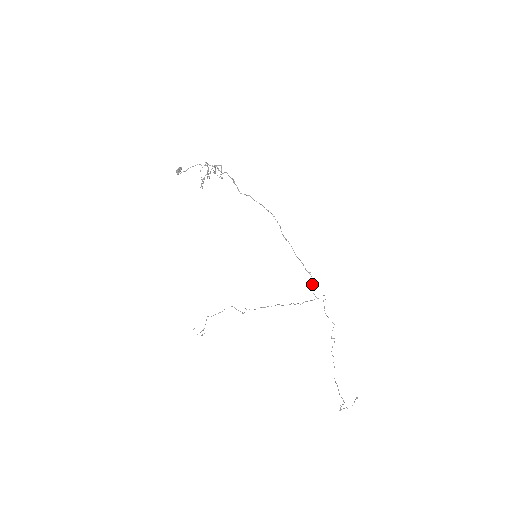
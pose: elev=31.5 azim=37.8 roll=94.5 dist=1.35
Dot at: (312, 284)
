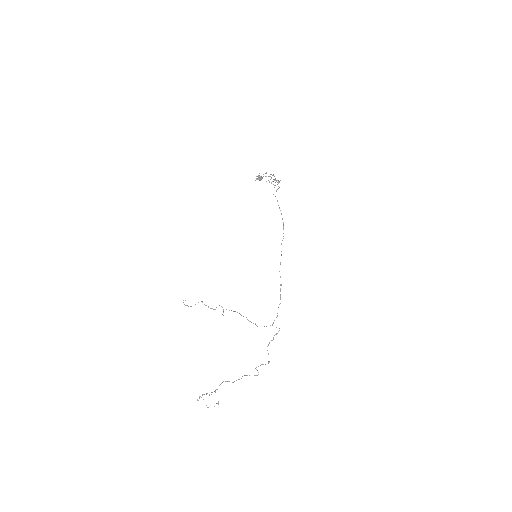
Dot at: occluded
